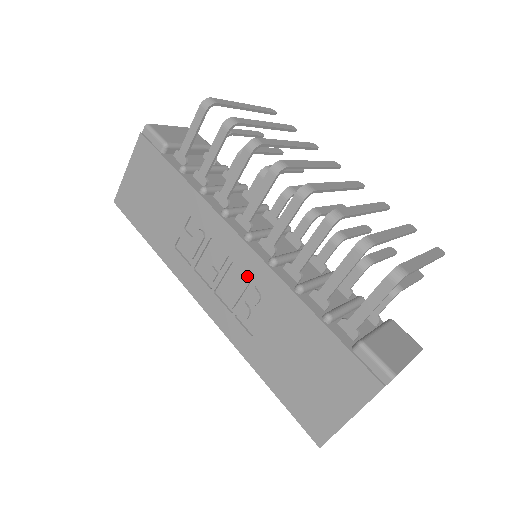
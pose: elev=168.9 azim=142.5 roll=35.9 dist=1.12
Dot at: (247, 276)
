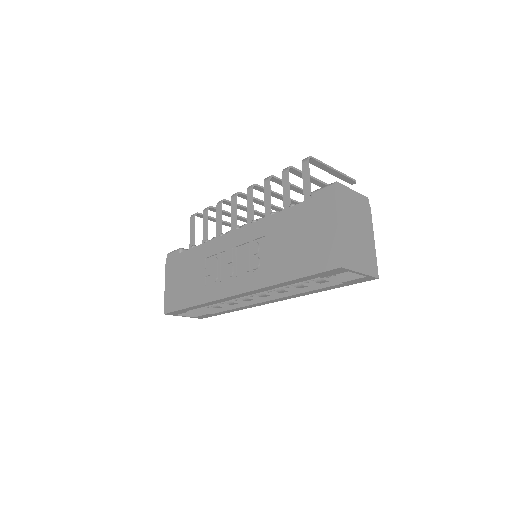
Dot at: (246, 243)
